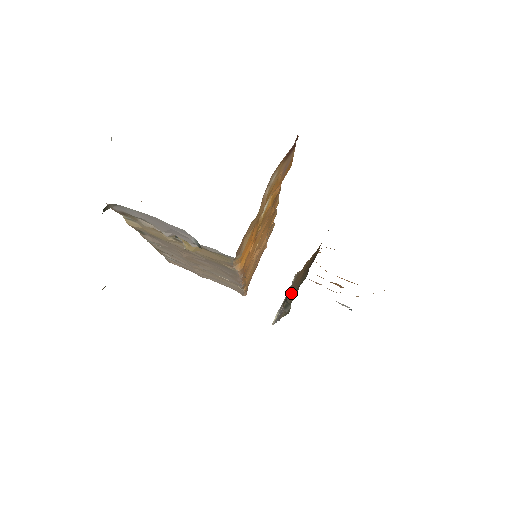
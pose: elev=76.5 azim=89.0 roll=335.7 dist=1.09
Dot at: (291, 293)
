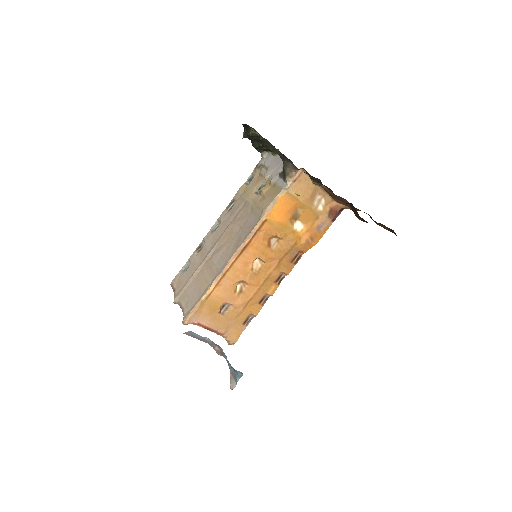
Dot at: occluded
